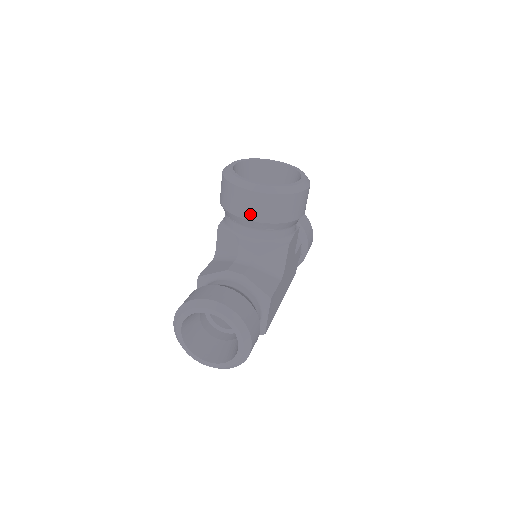
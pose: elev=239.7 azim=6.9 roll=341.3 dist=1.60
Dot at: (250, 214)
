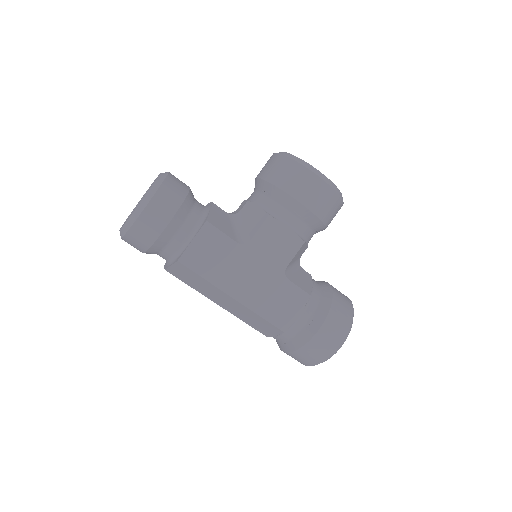
Dot at: (261, 172)
